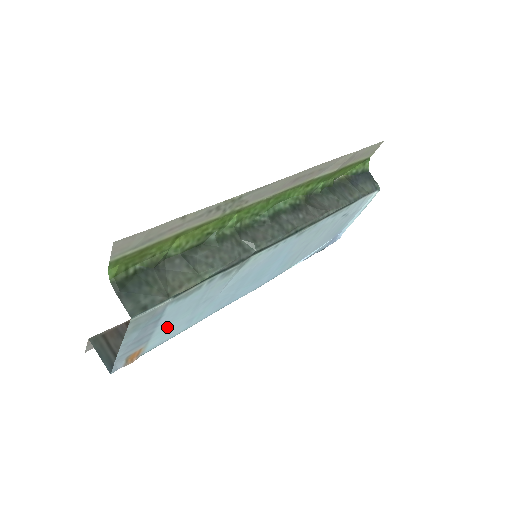
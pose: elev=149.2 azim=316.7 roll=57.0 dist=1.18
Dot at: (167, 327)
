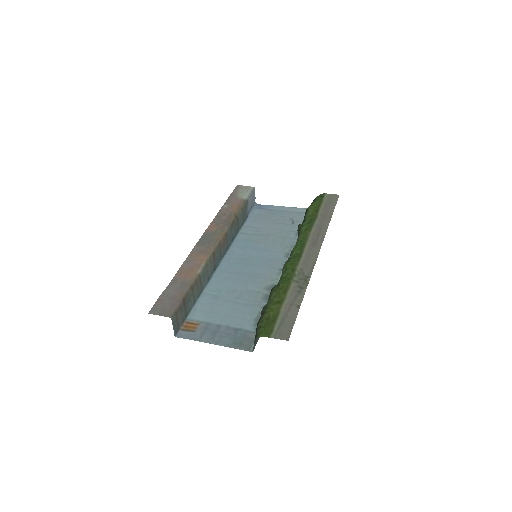
Dot at: (218, 314)
